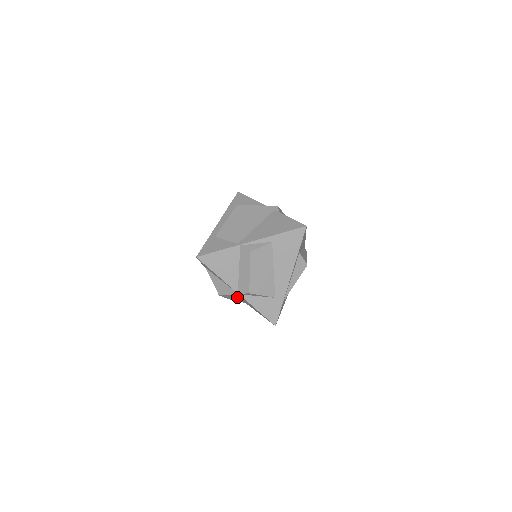
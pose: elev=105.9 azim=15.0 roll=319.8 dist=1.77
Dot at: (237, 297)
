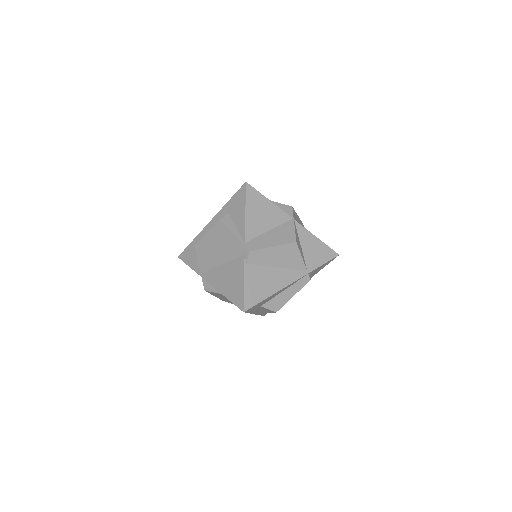
Dot at: occluded
